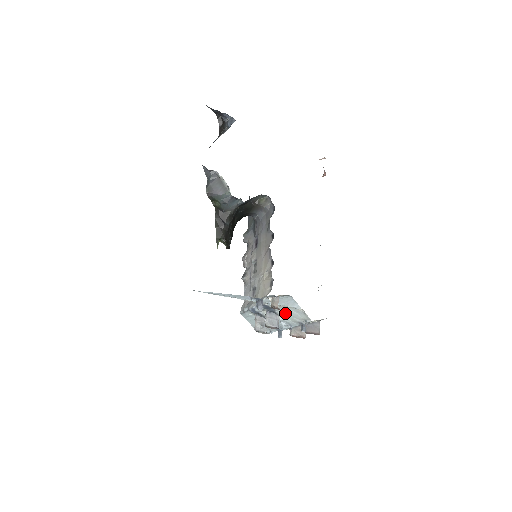
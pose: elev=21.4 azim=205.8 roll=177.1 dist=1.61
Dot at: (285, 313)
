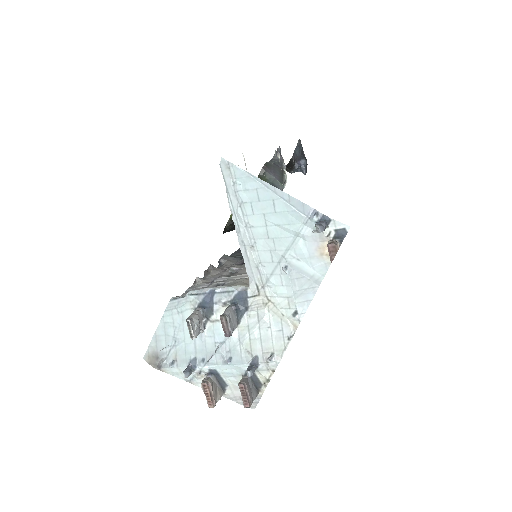
Dot at: (255, 325)
